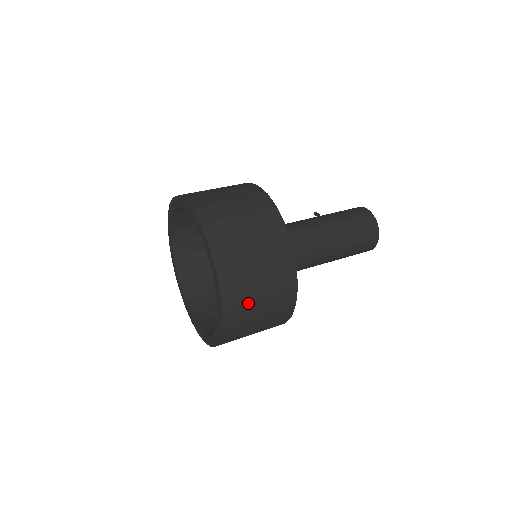
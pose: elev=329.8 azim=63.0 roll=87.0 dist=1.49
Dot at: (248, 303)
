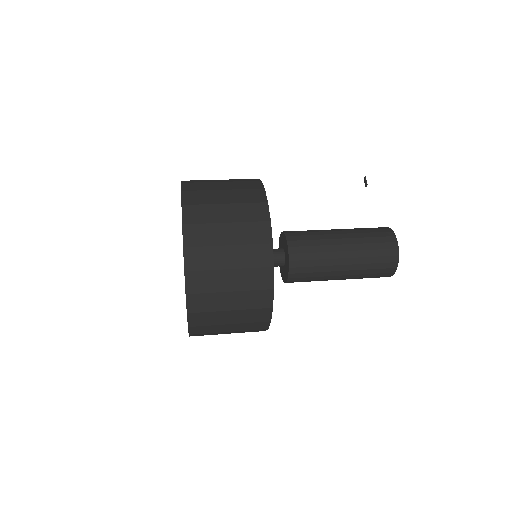
Dot at: (215, 332)
